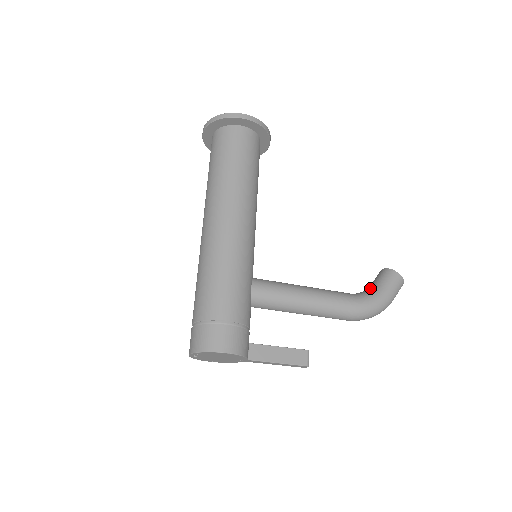
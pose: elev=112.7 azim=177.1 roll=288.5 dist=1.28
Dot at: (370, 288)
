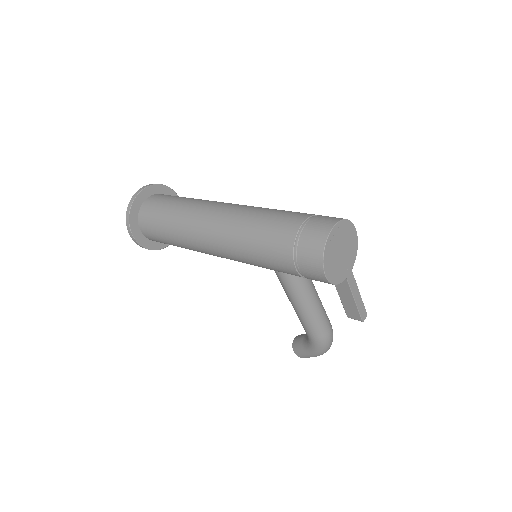
Dot at: occluded
